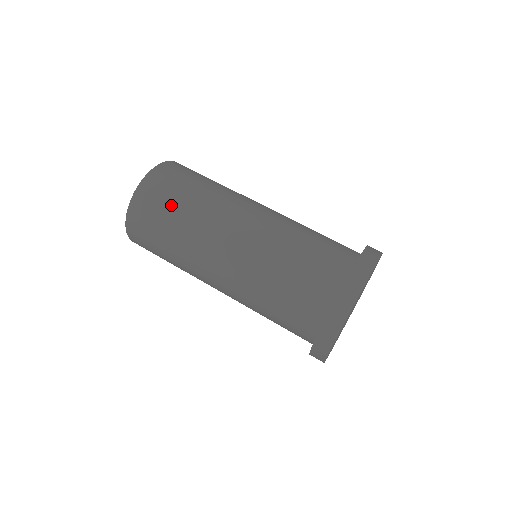
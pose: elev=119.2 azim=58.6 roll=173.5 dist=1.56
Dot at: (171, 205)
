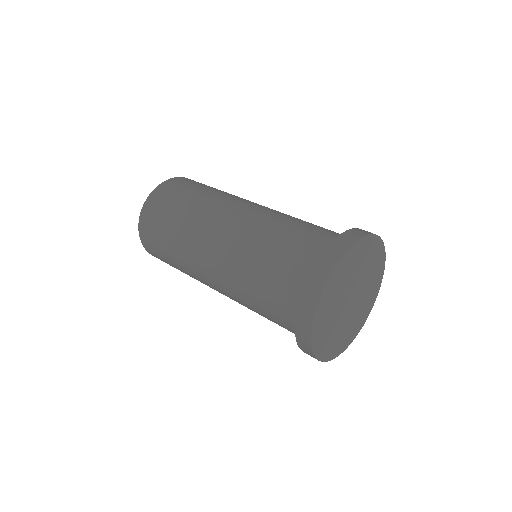
Dot at: (163, 237)
